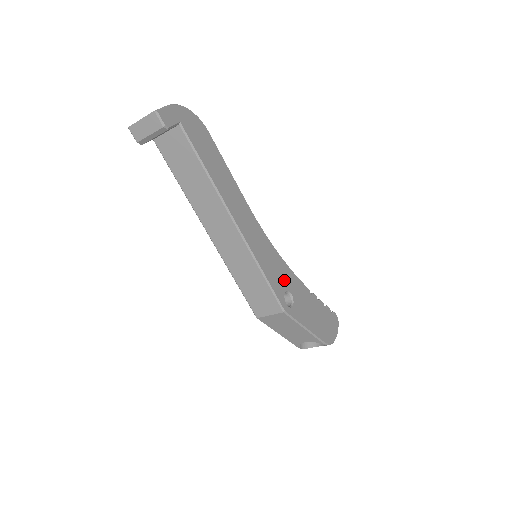
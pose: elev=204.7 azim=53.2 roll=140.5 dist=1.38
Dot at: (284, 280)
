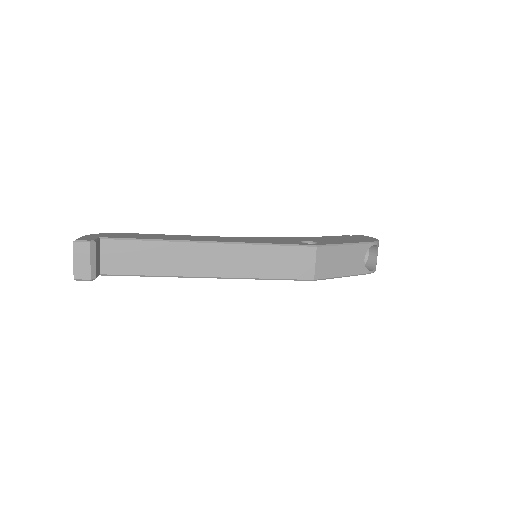
Dot at: occluded
